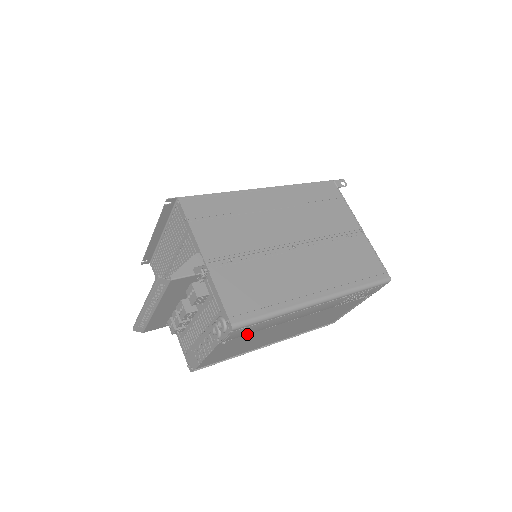
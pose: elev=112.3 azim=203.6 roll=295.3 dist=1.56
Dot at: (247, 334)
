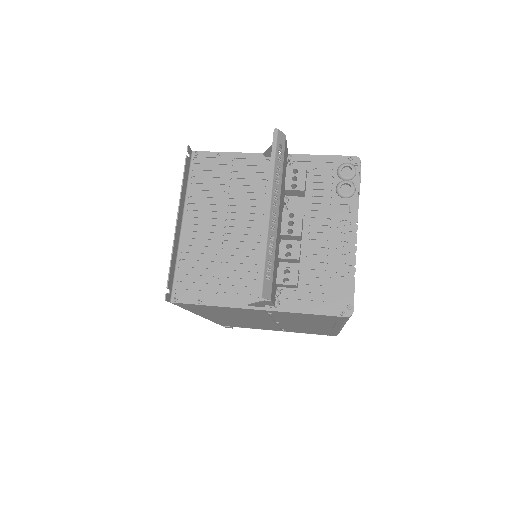
Dot at: occluded
